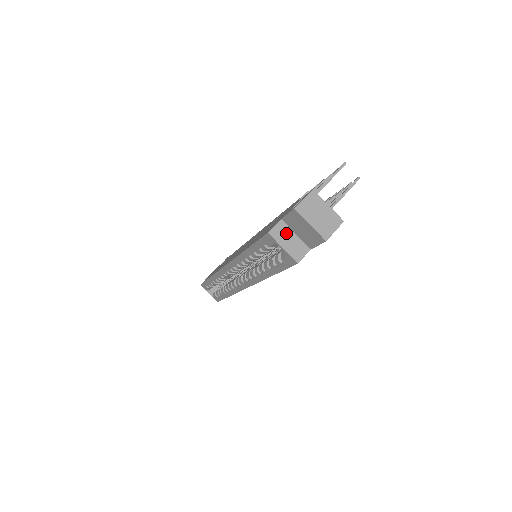
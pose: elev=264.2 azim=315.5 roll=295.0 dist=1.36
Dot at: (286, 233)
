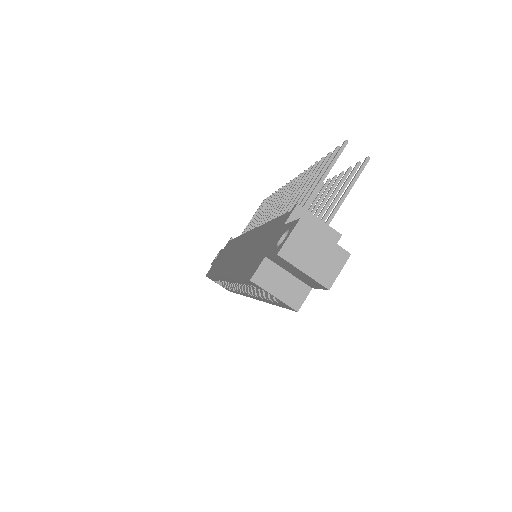
Dot at: (275, 274)
